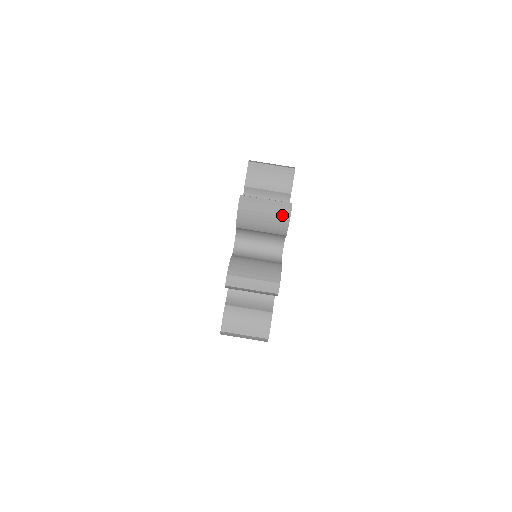
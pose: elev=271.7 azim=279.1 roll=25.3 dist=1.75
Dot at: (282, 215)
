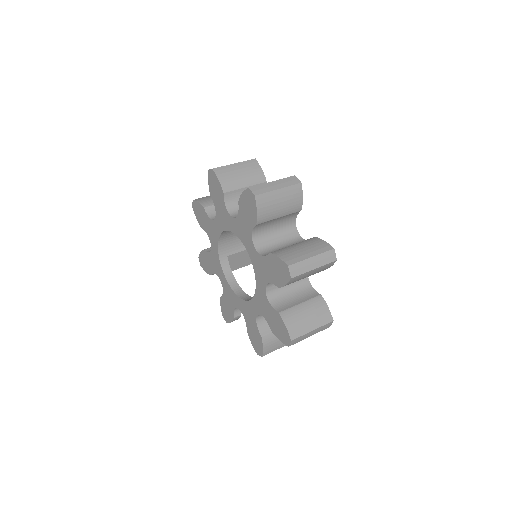
Dot at: occluded
